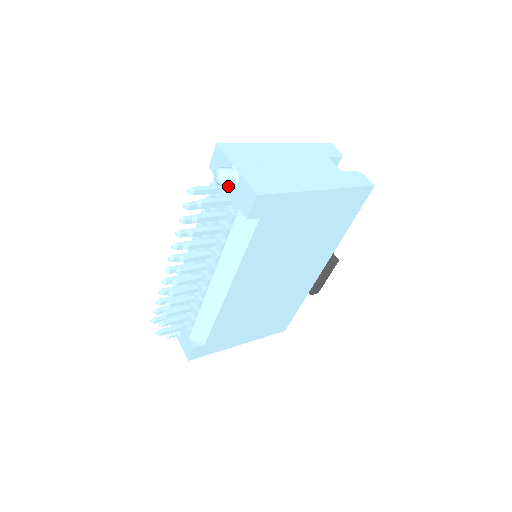
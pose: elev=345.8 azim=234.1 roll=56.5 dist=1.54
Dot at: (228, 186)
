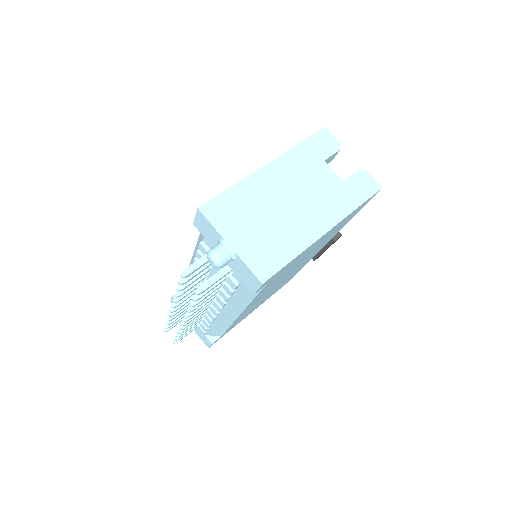
Dot at: occluded
